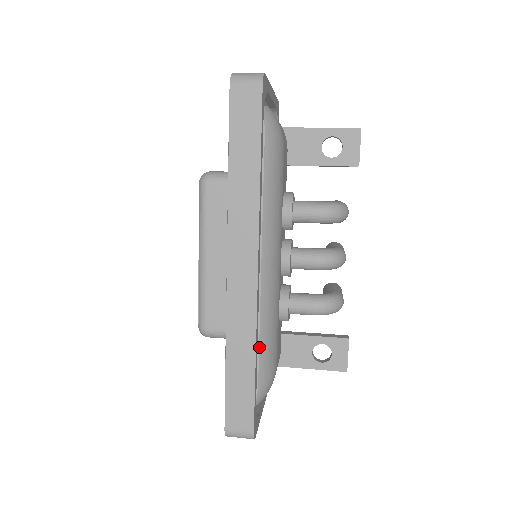
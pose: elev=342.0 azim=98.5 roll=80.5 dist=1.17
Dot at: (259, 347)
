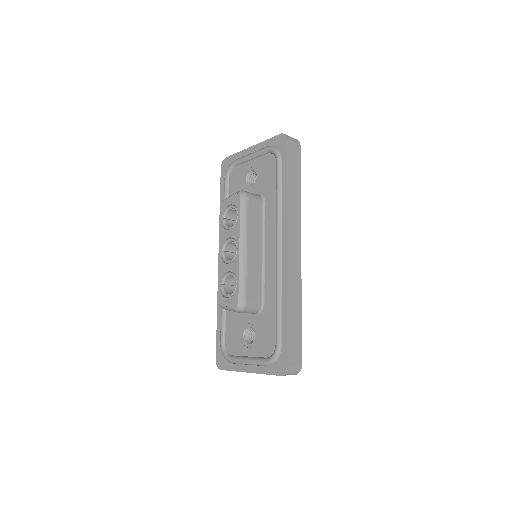
Dot at: occluded
